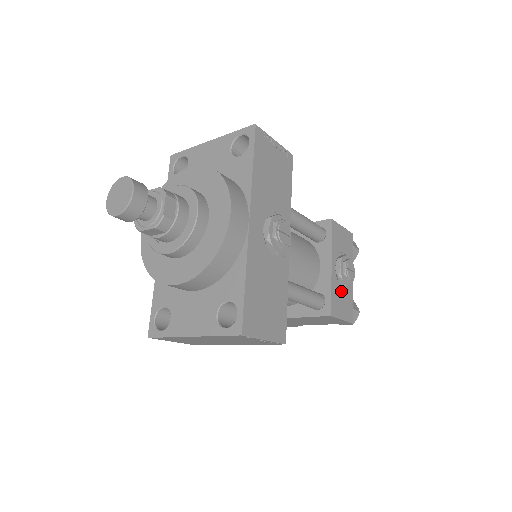
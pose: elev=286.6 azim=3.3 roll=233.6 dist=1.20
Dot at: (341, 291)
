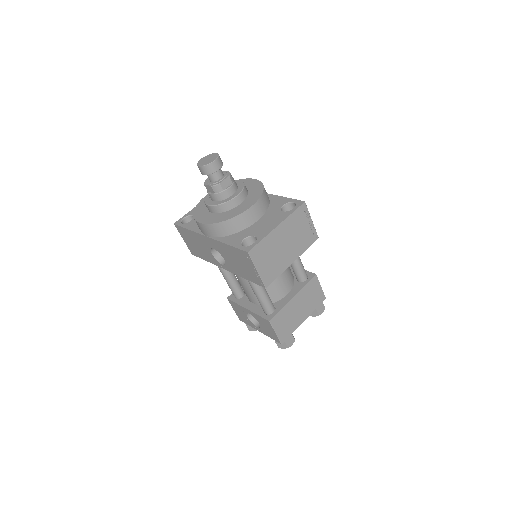
Dot at: occluded
